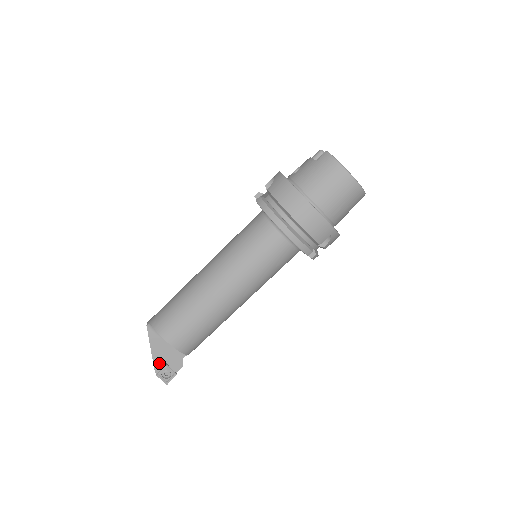
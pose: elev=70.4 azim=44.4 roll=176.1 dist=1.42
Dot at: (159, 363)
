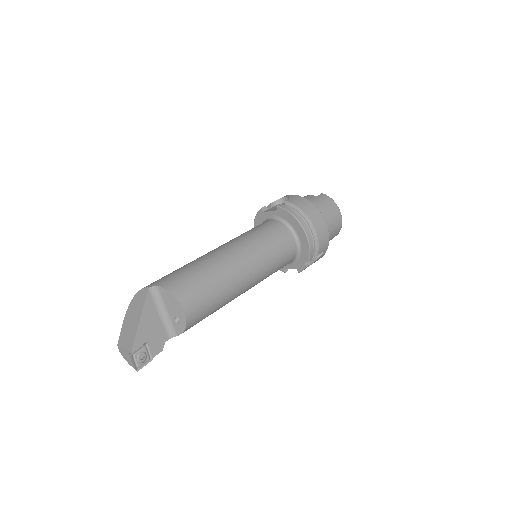
Dot at: (141, 340)
